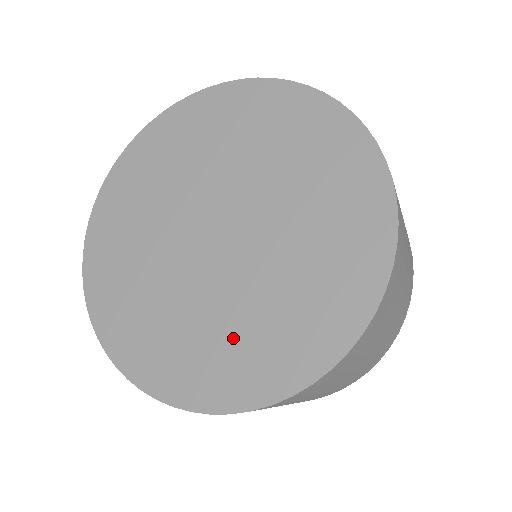
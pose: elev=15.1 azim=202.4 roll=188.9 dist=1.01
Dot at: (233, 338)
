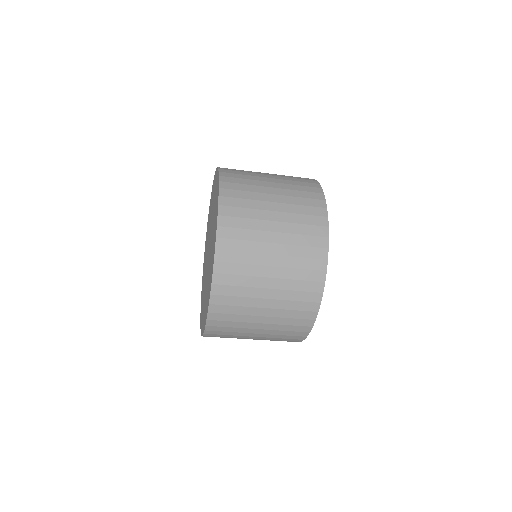
Dot at: occluded
